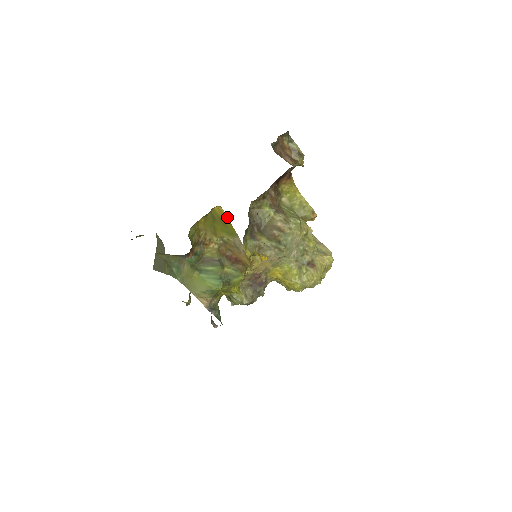
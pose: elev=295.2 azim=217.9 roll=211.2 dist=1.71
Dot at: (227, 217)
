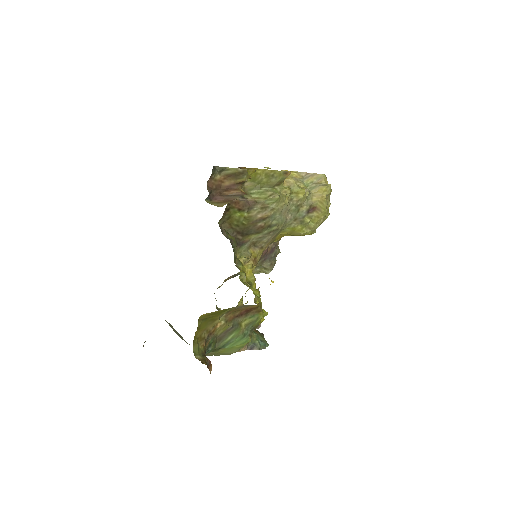
Dot at: (217, 311)
